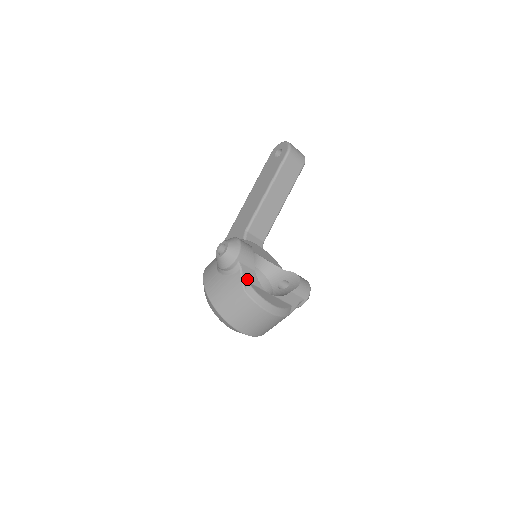
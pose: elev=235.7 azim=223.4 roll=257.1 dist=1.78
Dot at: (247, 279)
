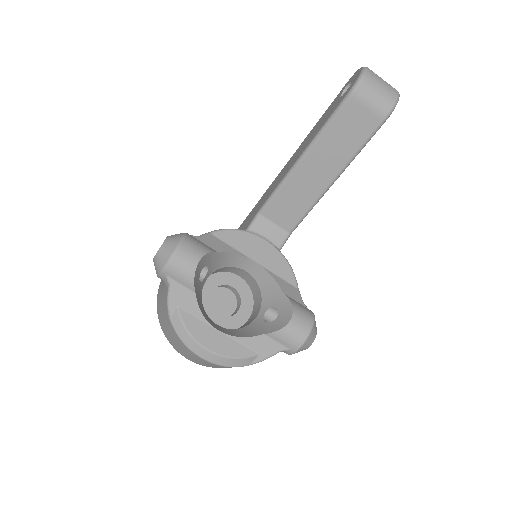
Dot at: (177, 302)
